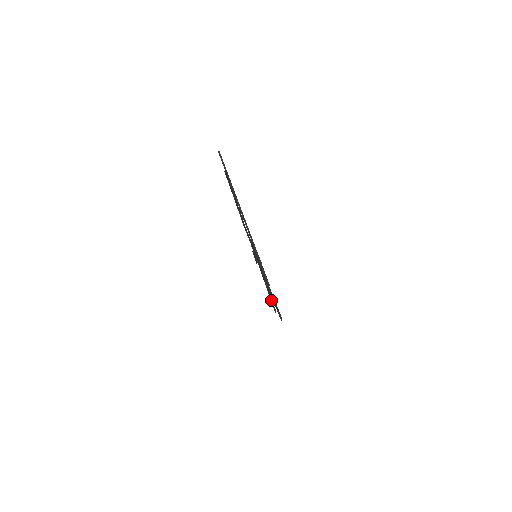
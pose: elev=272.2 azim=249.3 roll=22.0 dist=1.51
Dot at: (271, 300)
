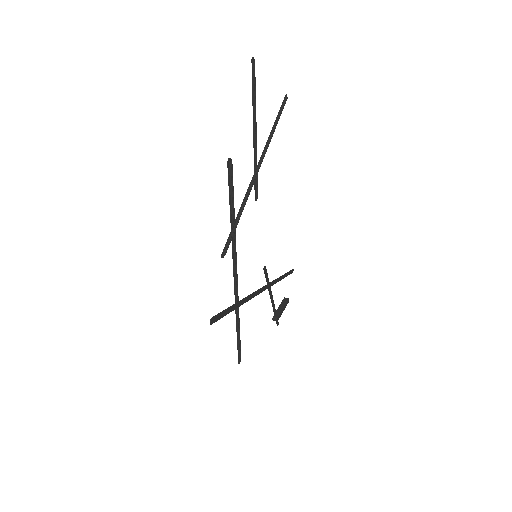
Dot at: (237, 327)
